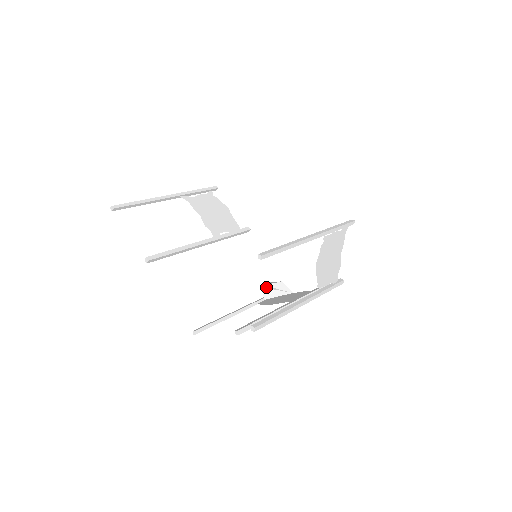
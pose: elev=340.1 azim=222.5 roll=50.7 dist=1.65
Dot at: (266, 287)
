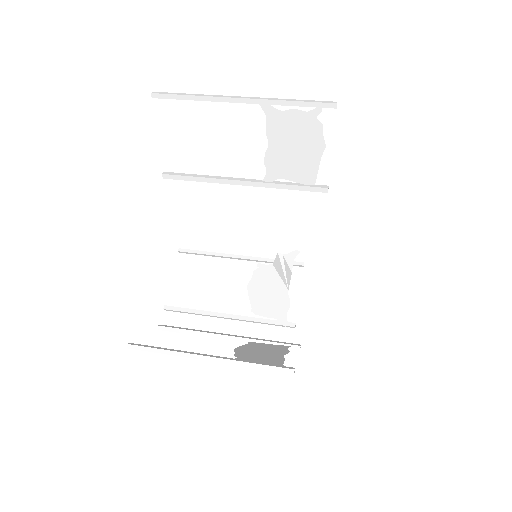
Dot at: (281, 259)
